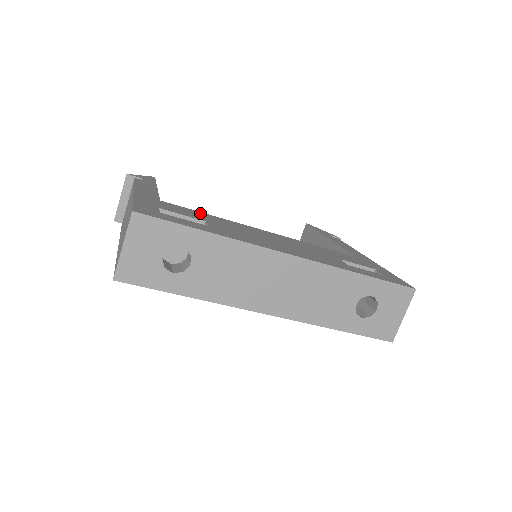
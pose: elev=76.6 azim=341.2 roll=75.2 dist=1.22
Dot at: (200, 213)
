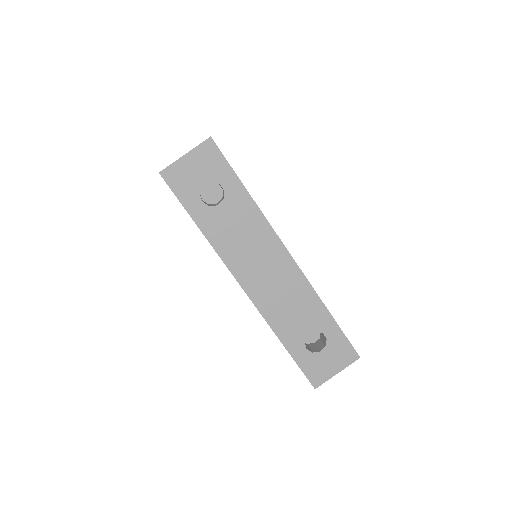
Dot at: occluded
